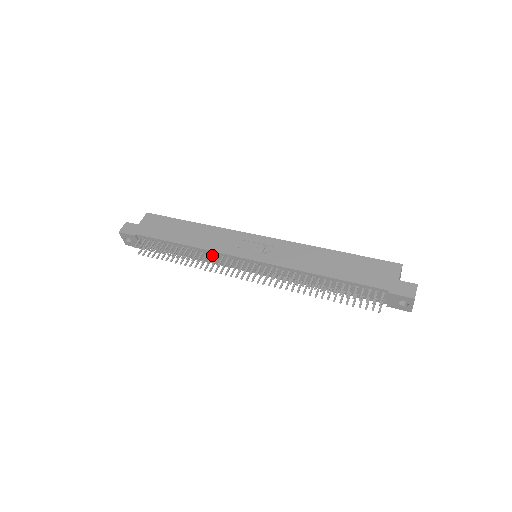
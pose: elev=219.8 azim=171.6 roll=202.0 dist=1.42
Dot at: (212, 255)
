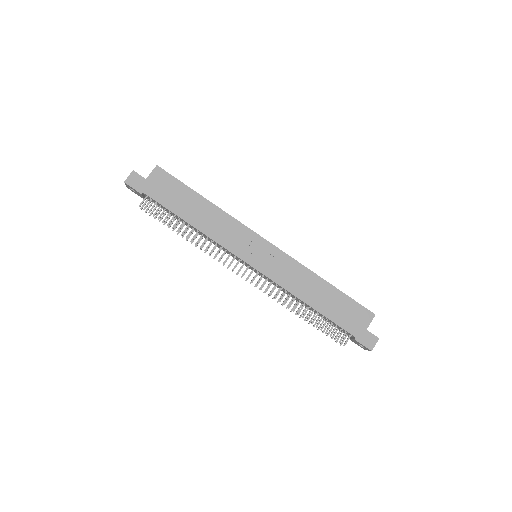
Dot at: (216, 245)
